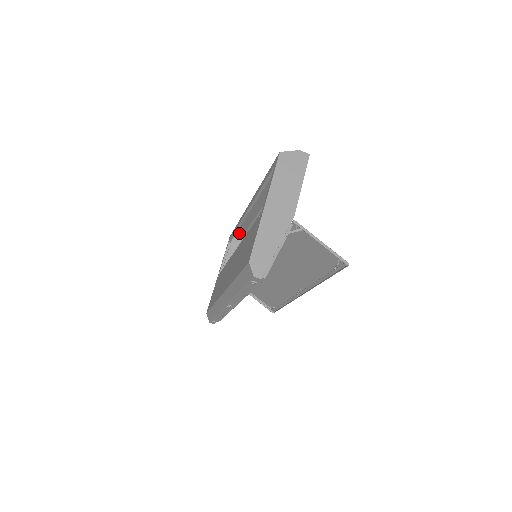
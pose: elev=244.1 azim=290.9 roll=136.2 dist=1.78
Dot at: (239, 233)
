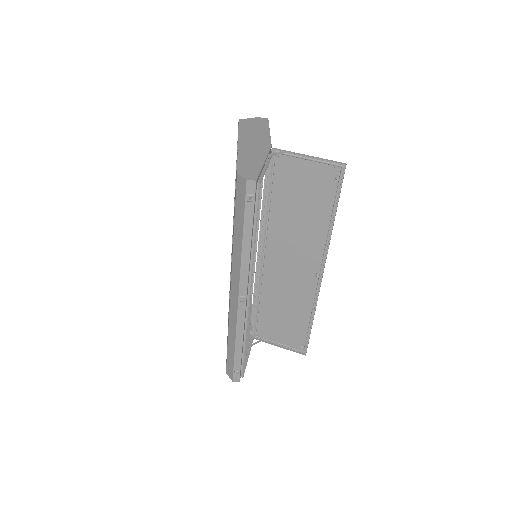
Dot at: occluded
